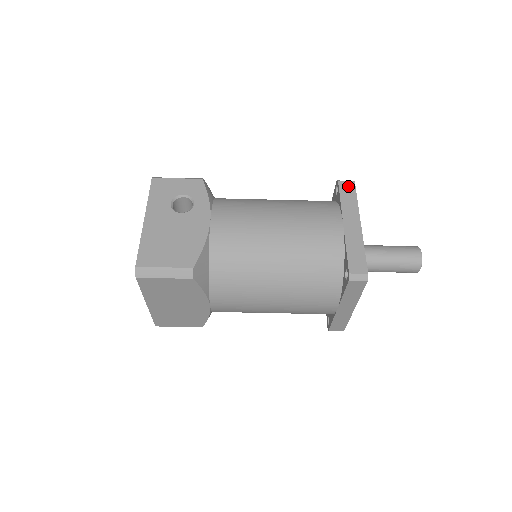
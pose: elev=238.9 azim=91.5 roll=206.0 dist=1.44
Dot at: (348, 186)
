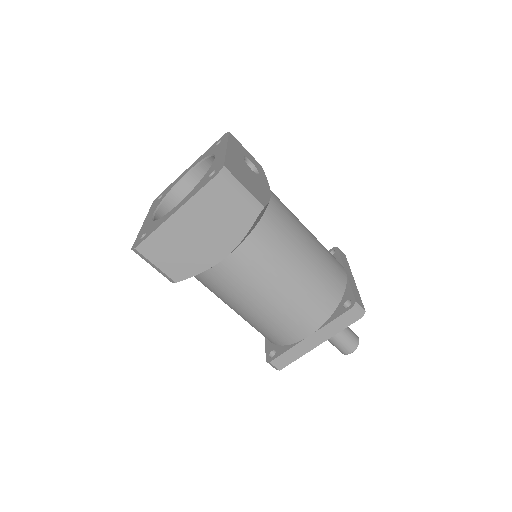
Dot at: (343, 255)
